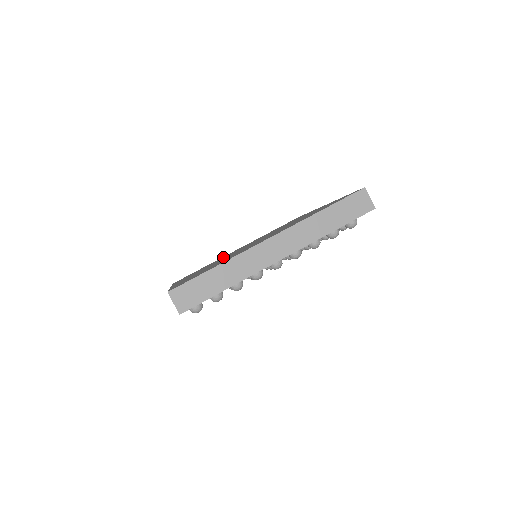
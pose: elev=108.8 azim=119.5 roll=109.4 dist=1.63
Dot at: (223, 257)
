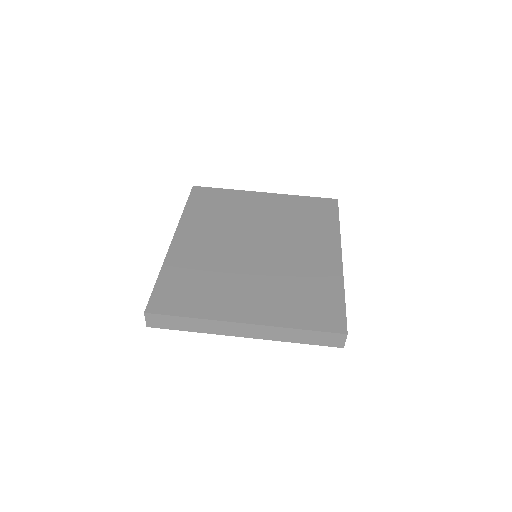
Dot at: (242, 208)
